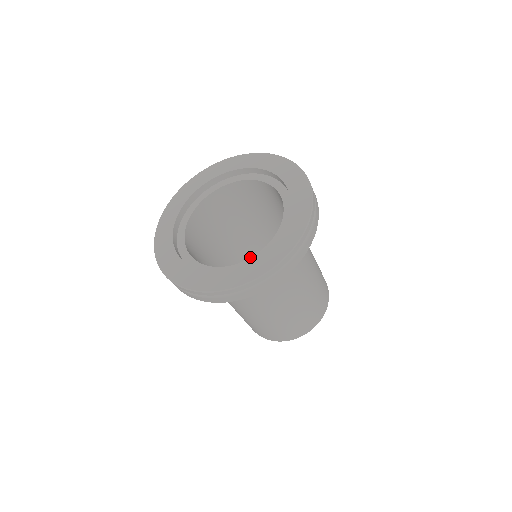
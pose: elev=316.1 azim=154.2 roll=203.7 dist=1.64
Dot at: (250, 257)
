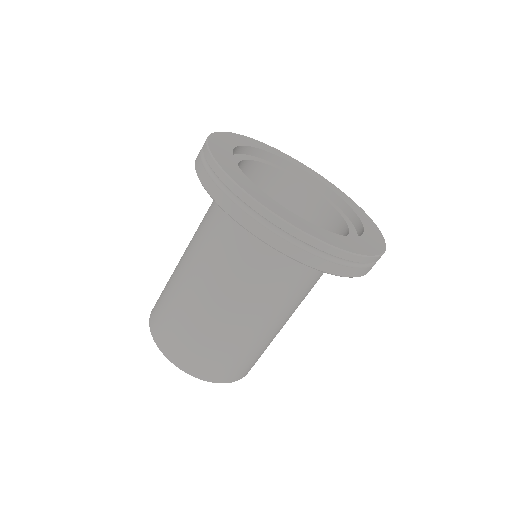
Dot at: occluded
